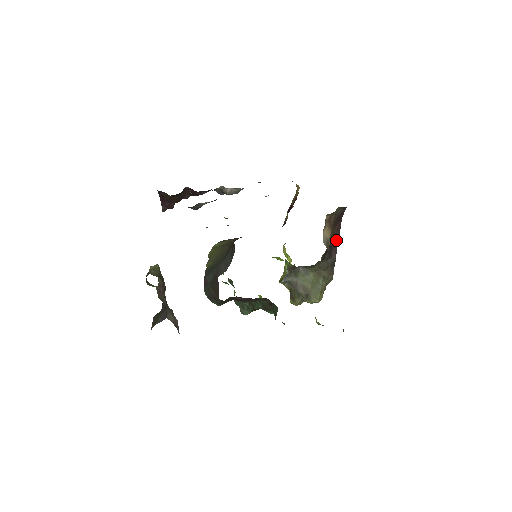
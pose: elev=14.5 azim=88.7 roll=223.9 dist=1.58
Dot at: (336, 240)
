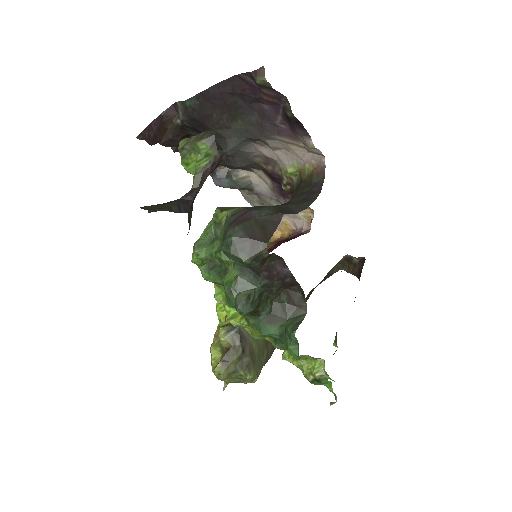
Dot at: occluded
